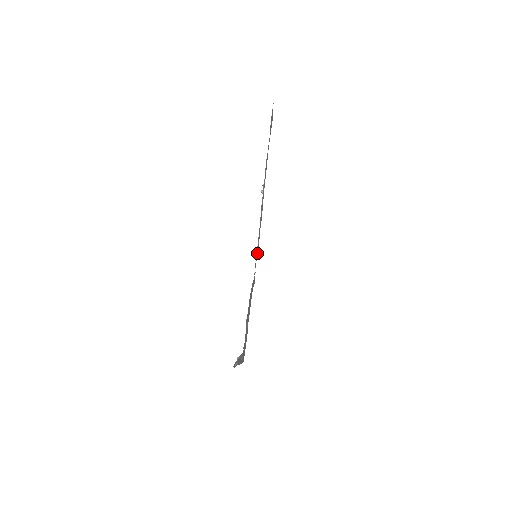
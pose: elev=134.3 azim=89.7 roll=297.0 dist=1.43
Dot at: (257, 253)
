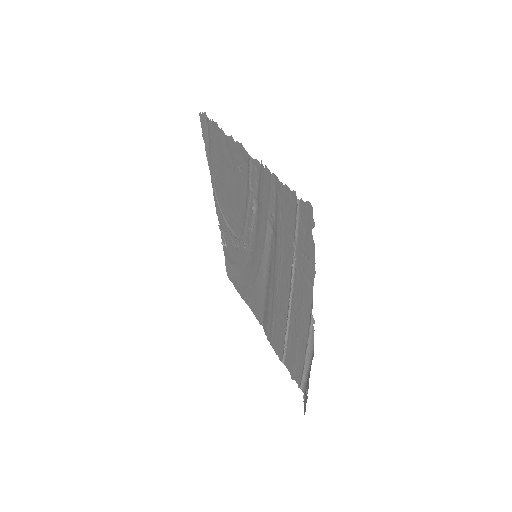
Dot at: (256, 237)
